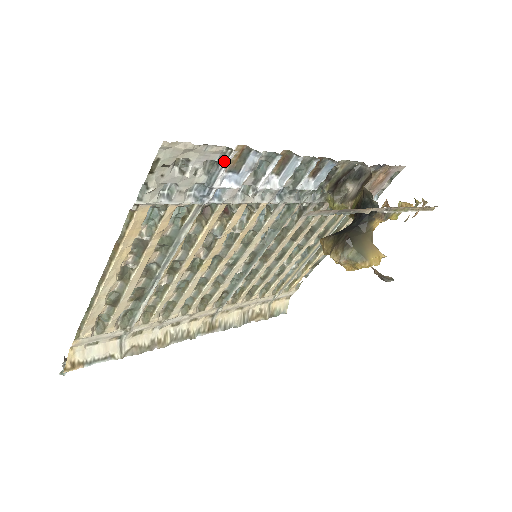
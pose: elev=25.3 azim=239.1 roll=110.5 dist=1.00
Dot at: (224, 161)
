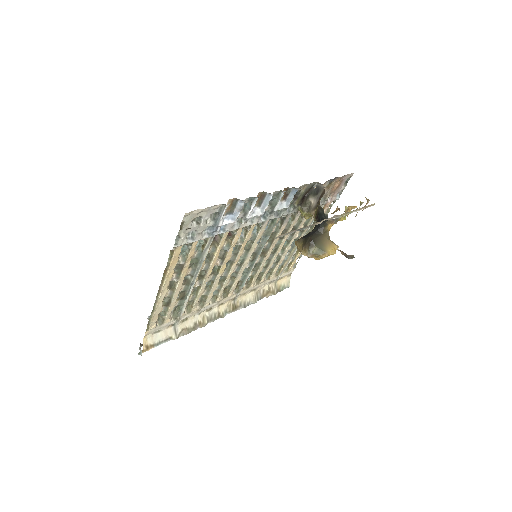
Dot at: (222, 211)
